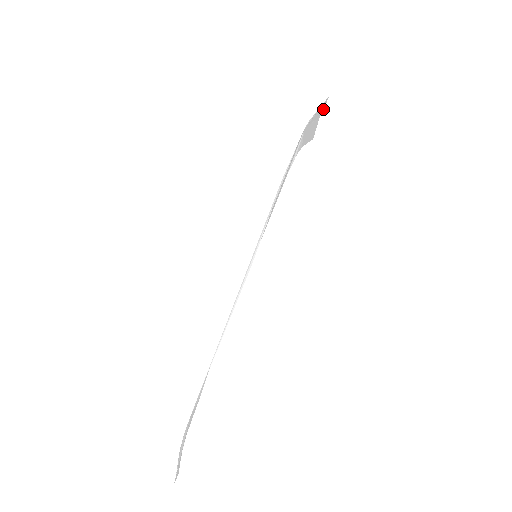
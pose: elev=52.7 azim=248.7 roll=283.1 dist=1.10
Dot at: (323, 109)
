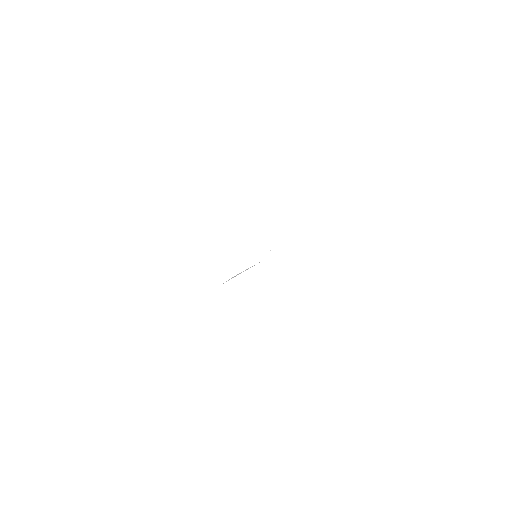
Dot at: occluded
